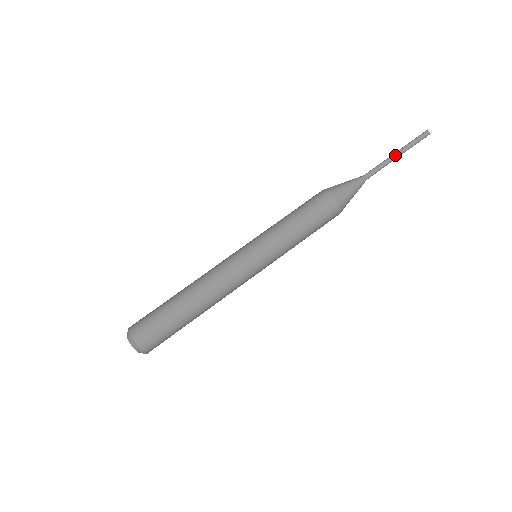
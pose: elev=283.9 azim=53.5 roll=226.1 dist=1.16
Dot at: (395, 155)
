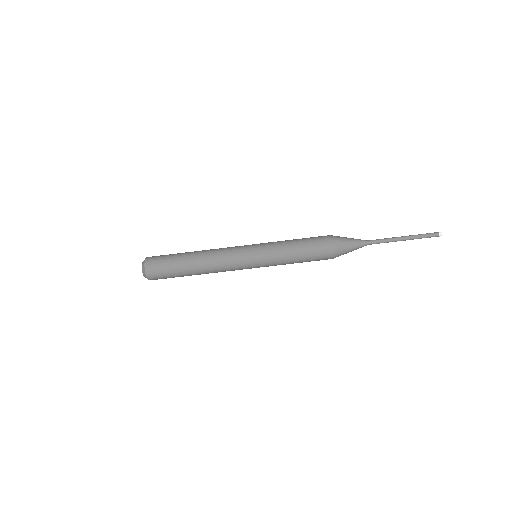
Dot at: (401, 240)
